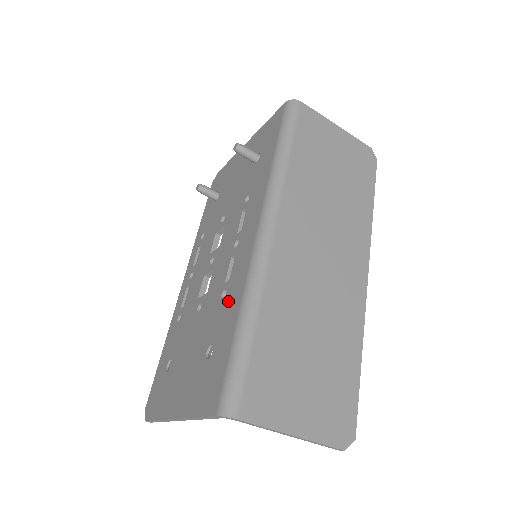
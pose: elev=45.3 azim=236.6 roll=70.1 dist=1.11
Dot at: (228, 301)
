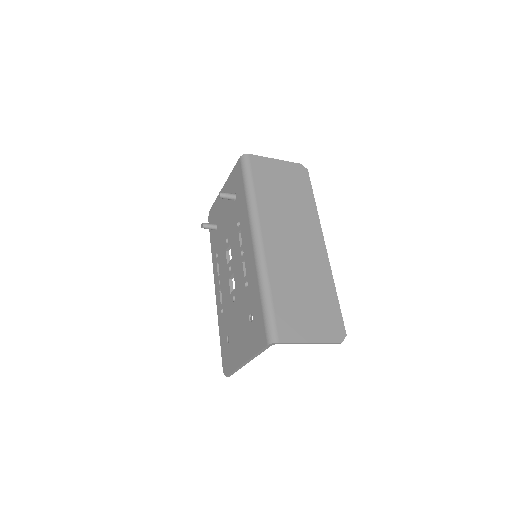
Dot at: (251, 287)
